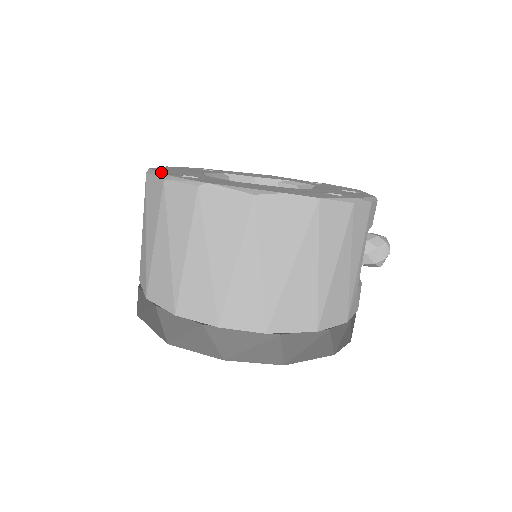
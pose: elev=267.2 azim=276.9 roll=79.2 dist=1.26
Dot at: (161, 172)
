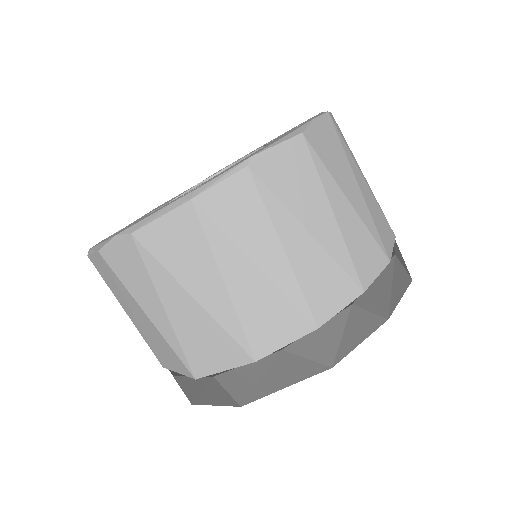
Dot at: occluded
